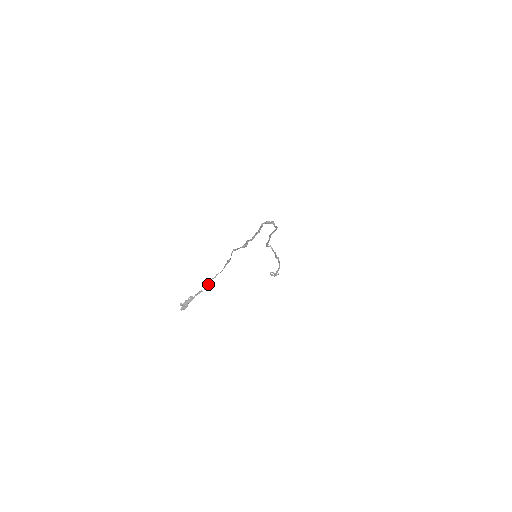
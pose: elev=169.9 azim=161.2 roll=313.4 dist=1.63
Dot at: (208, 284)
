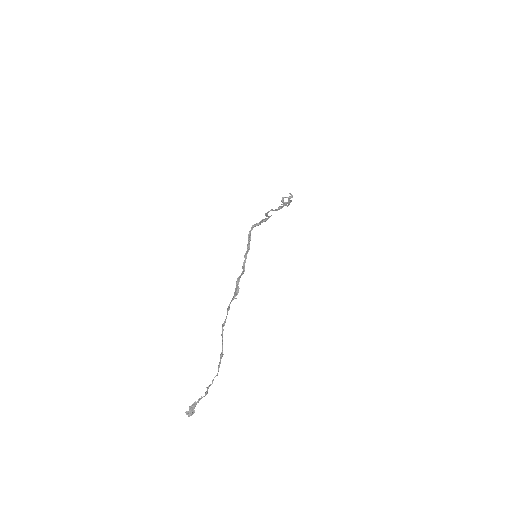
Dot at: (207, 390)
